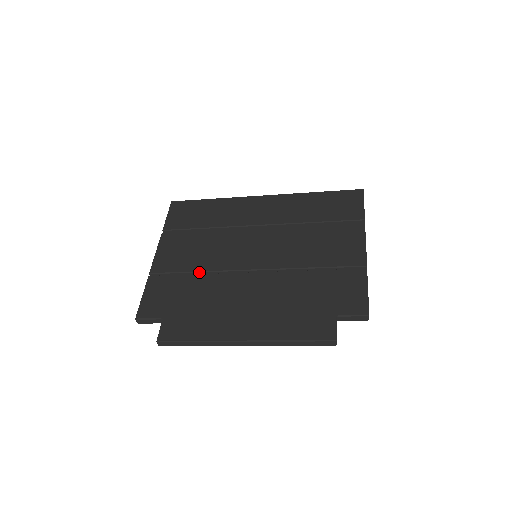
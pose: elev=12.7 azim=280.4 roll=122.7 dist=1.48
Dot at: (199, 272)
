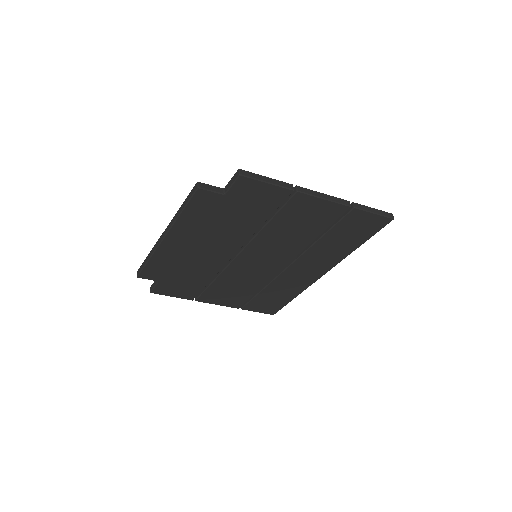
Dot at: occluded
